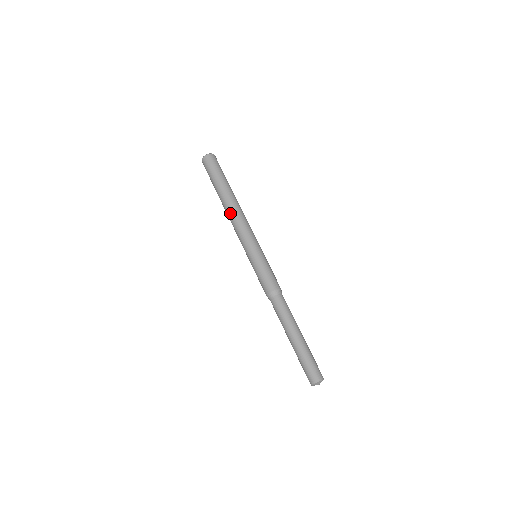
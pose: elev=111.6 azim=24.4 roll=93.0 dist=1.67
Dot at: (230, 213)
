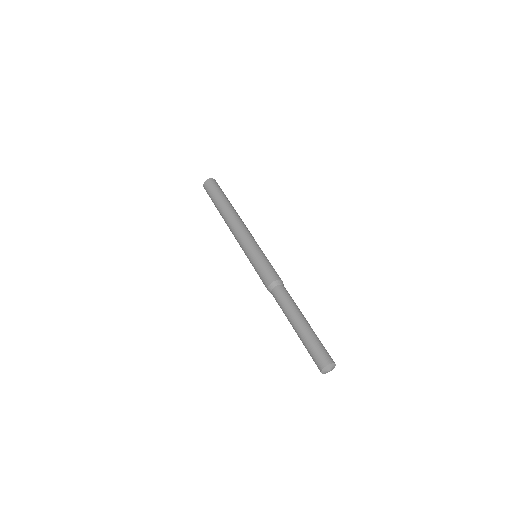
Dot at: (233, 218)
